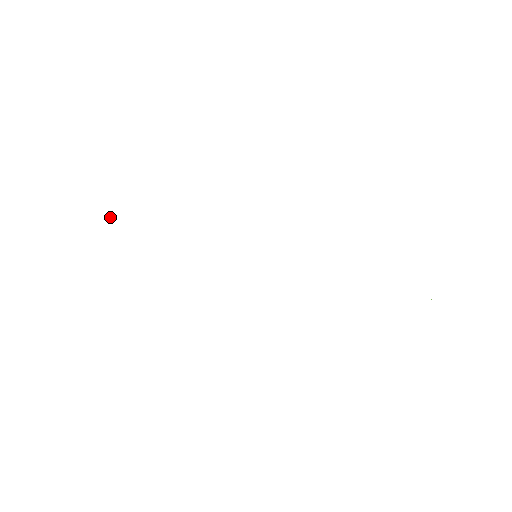
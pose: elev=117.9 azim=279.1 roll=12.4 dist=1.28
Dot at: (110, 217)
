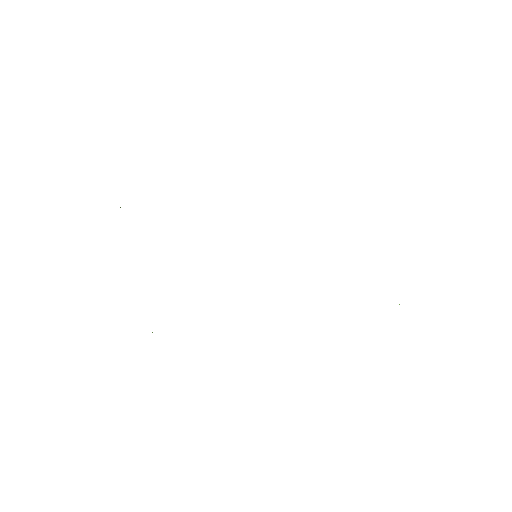
Dot at: (120, 207)
